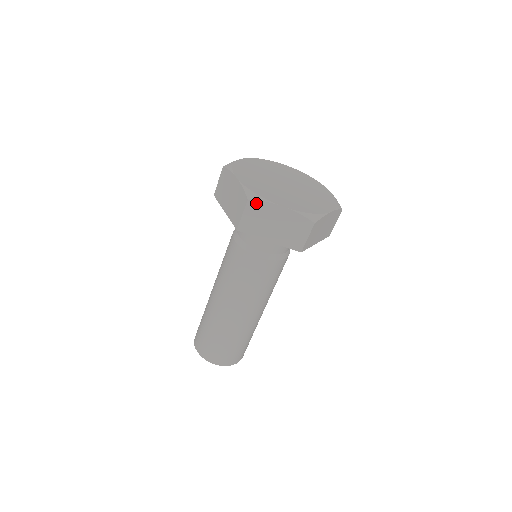
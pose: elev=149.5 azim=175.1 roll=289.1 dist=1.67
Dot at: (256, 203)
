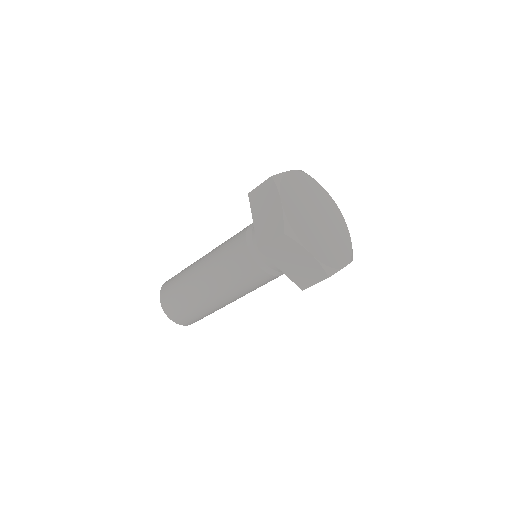
Dot at: (289, 239)
